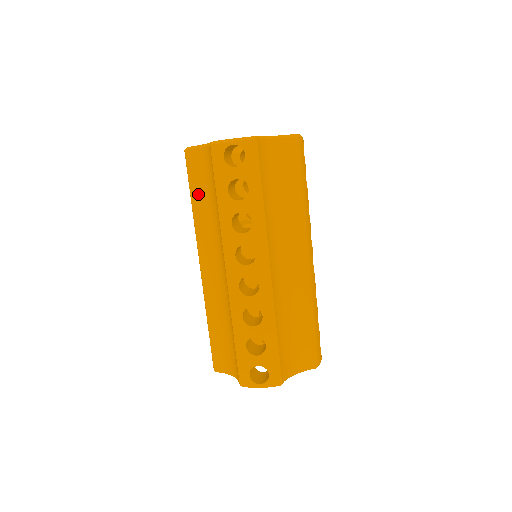
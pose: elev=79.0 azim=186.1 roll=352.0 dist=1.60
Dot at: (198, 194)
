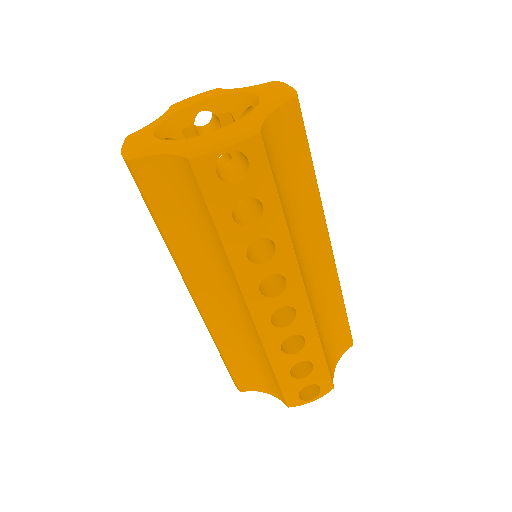
Dot at: (169, 217)
